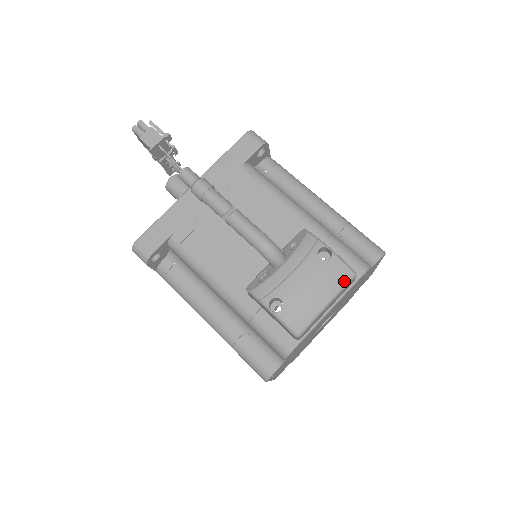
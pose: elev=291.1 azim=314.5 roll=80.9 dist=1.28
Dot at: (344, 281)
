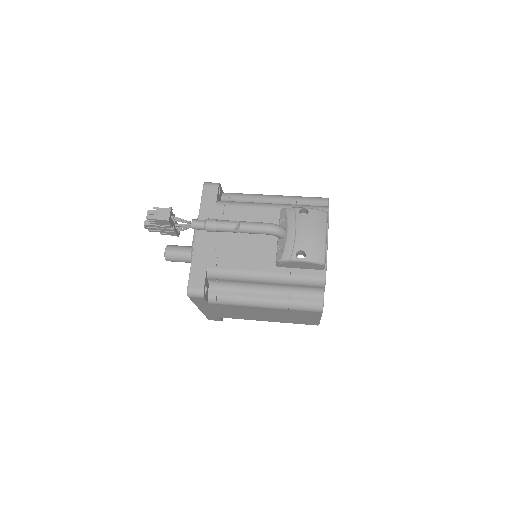
Dot at: (324, 219)
